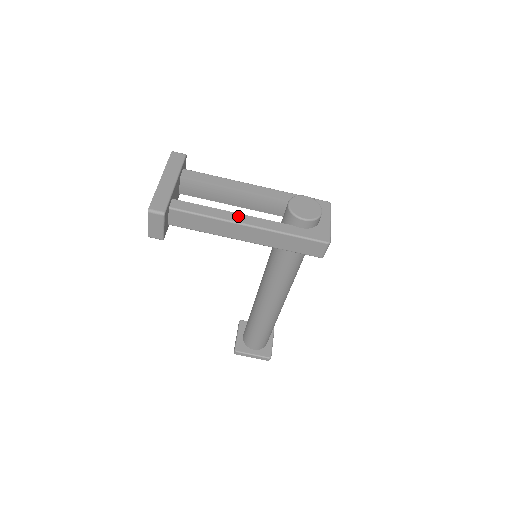
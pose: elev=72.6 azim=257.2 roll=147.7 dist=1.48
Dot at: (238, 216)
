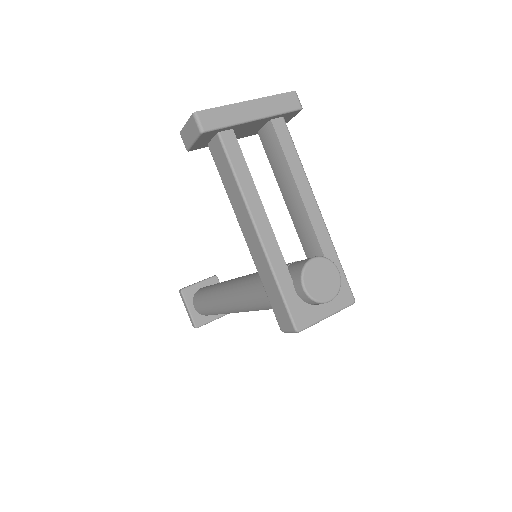
Dot at: (261, 212)
